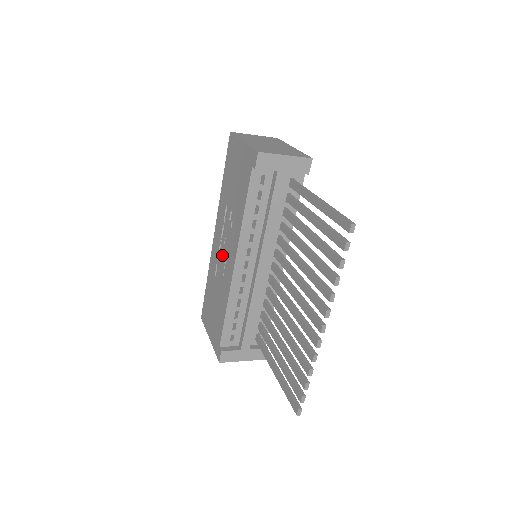
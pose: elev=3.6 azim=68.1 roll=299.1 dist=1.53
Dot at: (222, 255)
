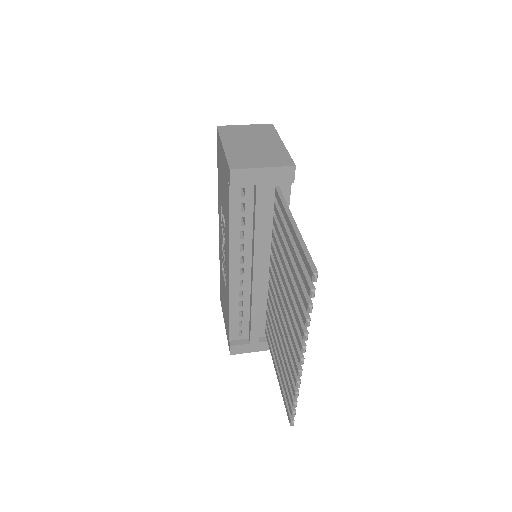
Dot at: (224, 253)
